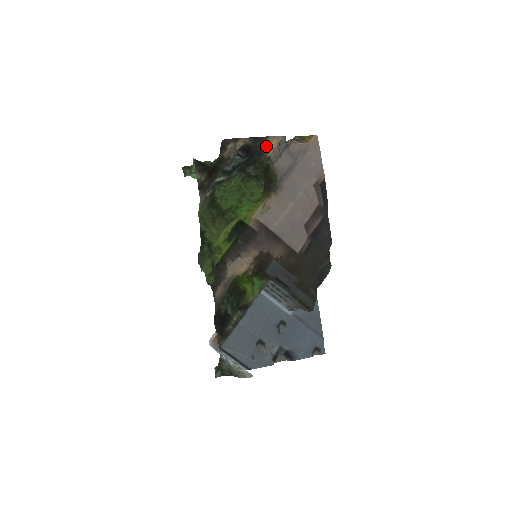
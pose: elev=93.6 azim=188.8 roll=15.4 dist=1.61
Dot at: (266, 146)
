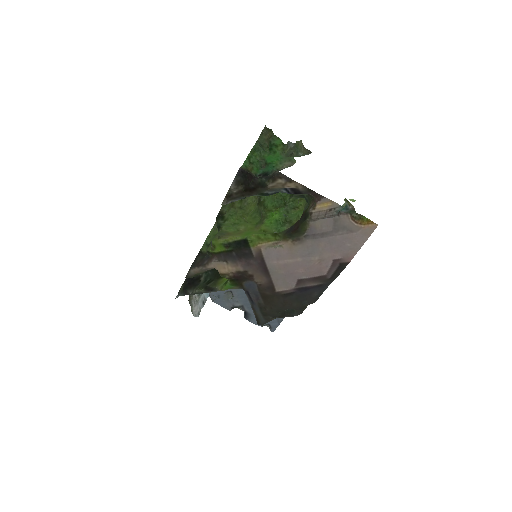
Dot at: (316, 203)
